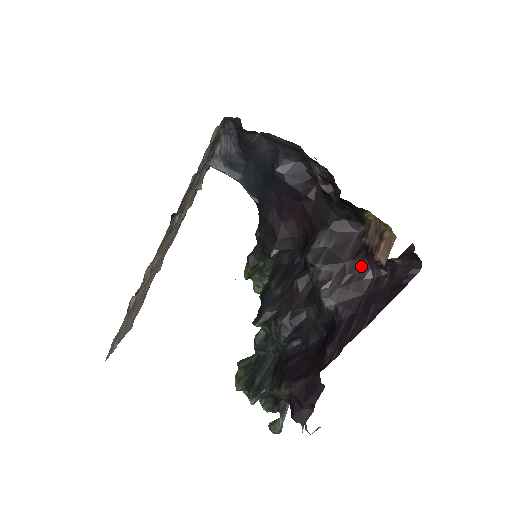
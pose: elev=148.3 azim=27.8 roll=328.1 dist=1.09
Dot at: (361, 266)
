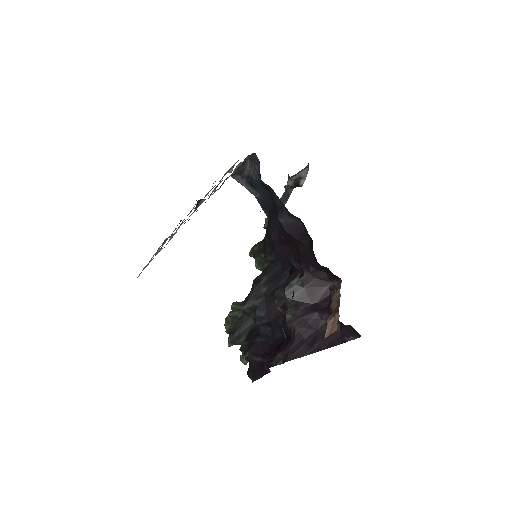
Dot at: (322, 310)
